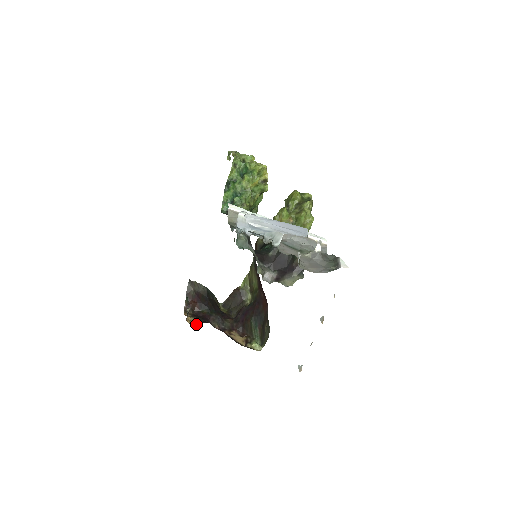
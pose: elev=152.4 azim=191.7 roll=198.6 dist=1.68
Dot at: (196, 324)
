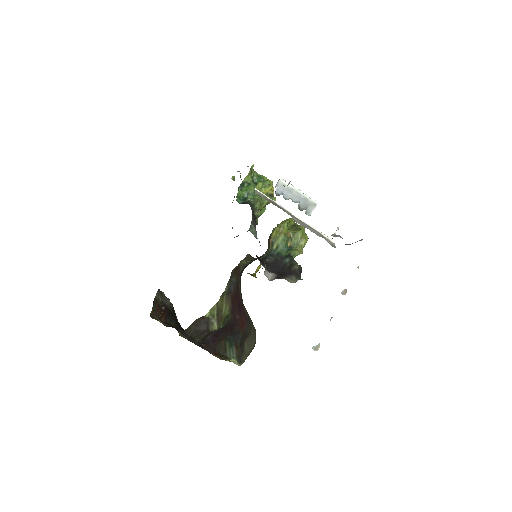
Dot at: occluded
